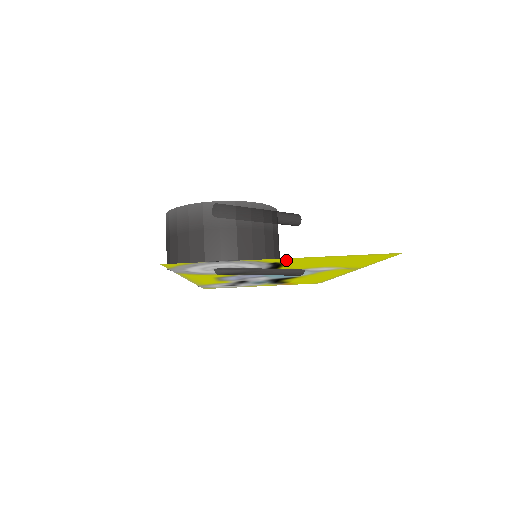
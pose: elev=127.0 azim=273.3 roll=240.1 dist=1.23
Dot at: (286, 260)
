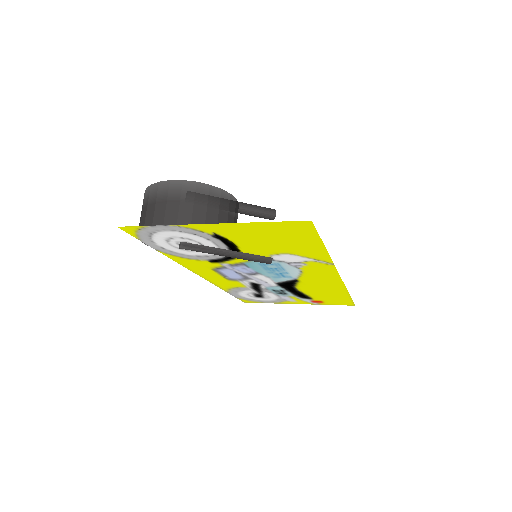
Dot at: (217, 229)
